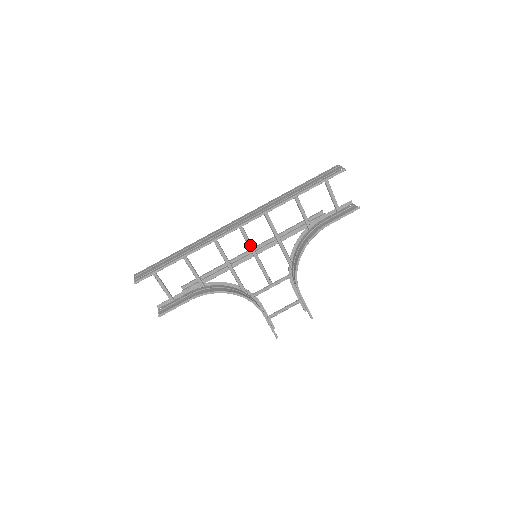
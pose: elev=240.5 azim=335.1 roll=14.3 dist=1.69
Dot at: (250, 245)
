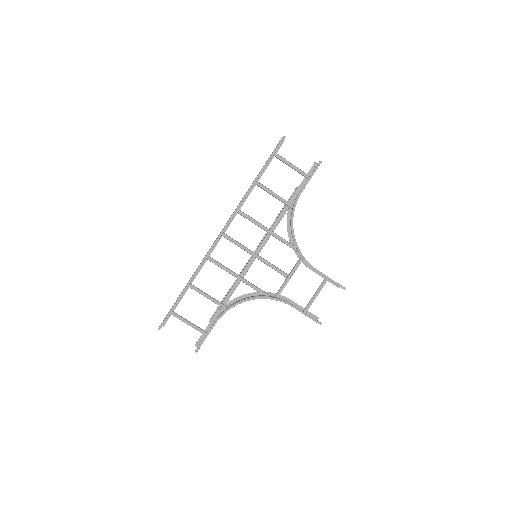
Dot at: (246, 249)
